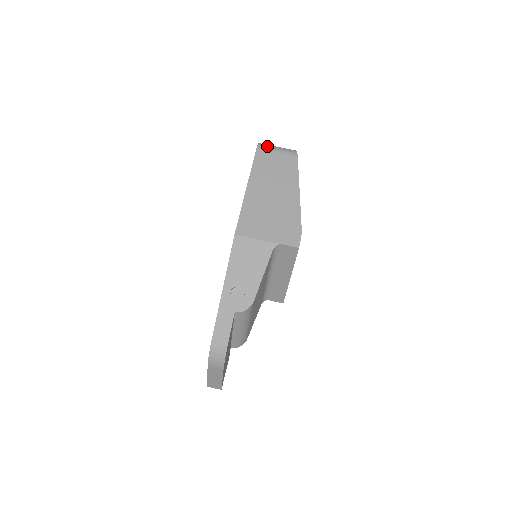
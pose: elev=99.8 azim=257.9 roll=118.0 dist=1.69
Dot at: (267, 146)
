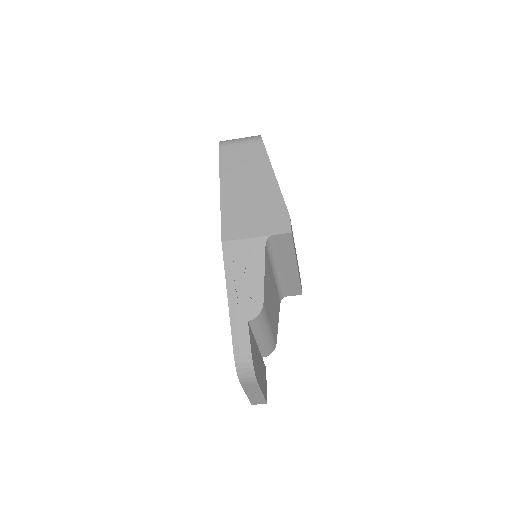
Dot at: (229, 141)
